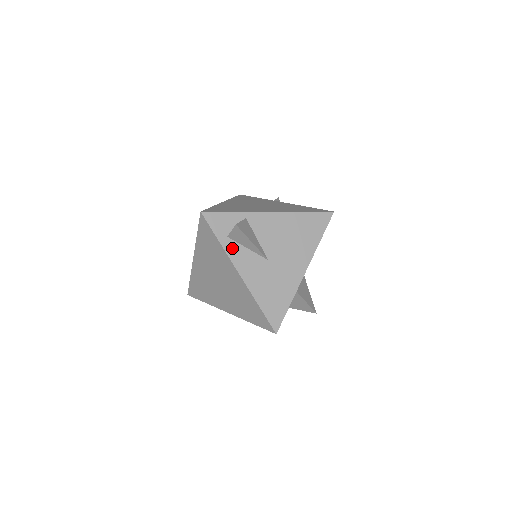
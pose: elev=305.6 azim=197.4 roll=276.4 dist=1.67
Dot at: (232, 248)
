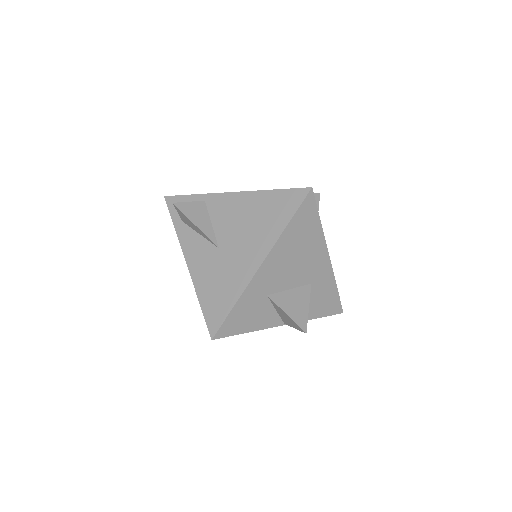
Dot at: (185, 234)
